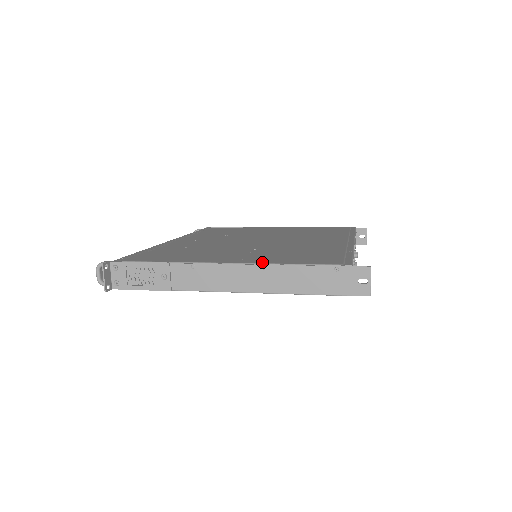
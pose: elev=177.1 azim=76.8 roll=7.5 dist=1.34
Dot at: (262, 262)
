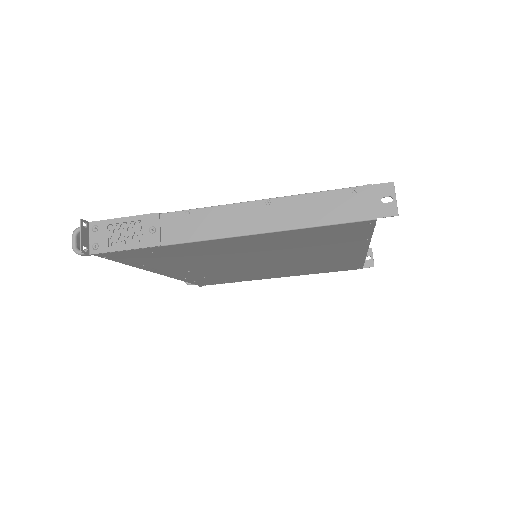
Dot at: (267, 200)
